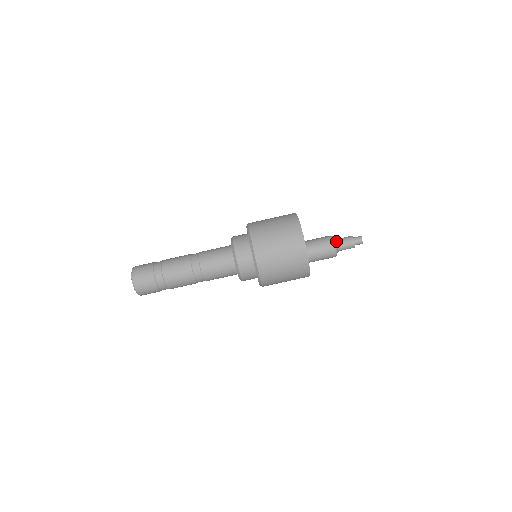
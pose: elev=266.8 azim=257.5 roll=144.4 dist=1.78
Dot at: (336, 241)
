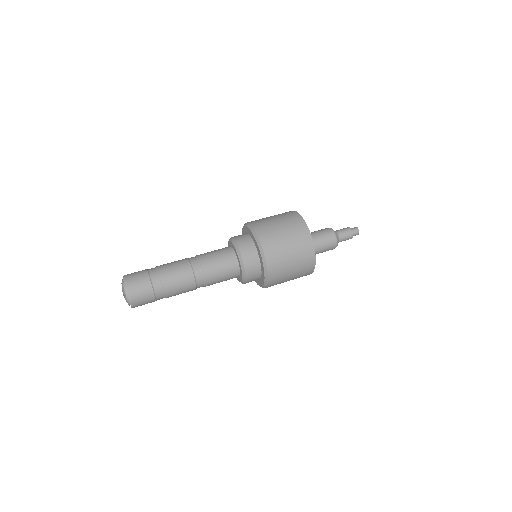
Dot at: occluded
